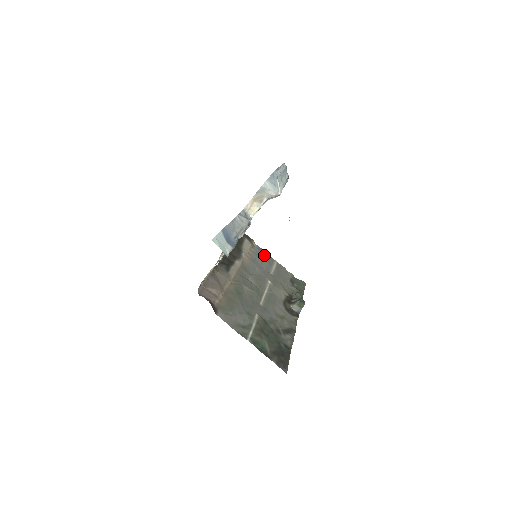
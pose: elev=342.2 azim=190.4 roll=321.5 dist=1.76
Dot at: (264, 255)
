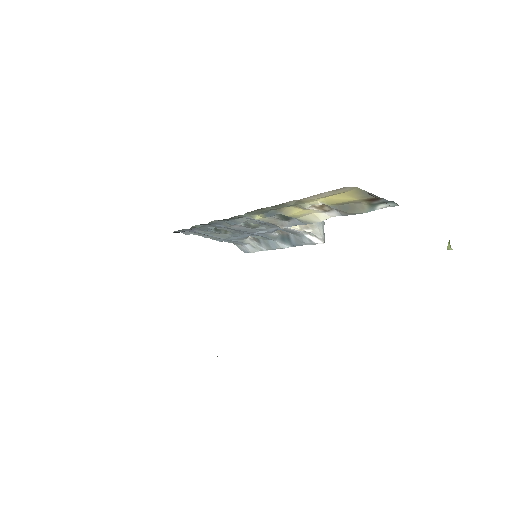
Dot at: occluded
